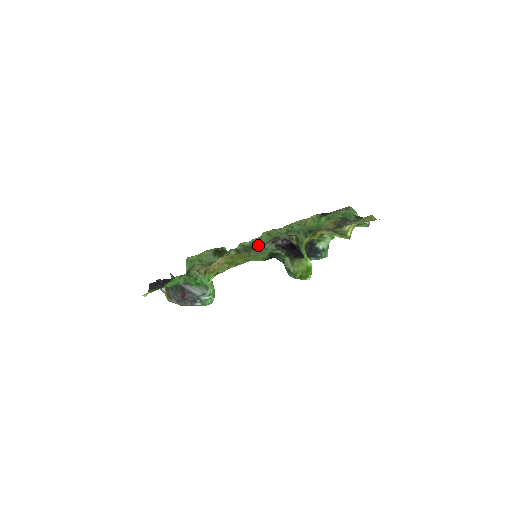
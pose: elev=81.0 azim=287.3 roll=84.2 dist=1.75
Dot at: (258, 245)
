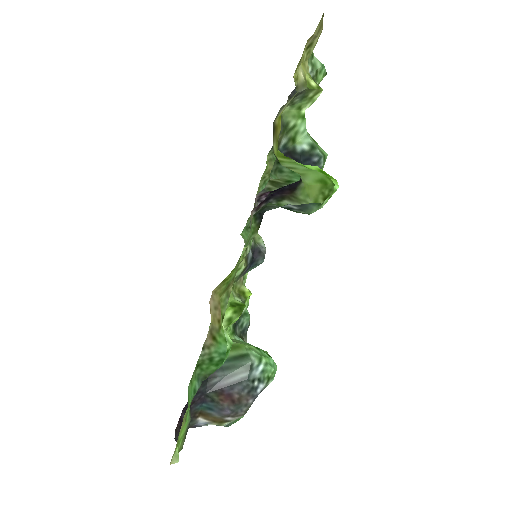
Dot at: occluded
